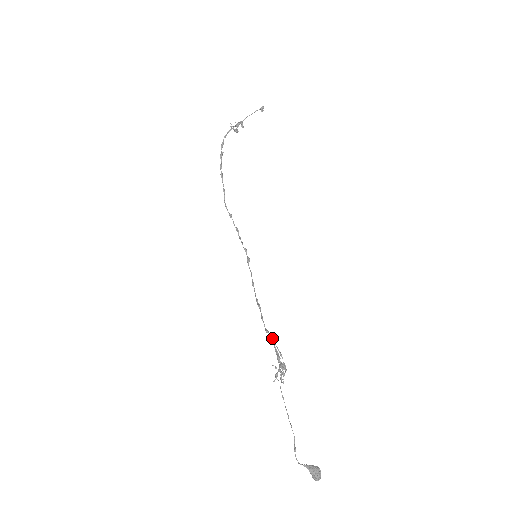
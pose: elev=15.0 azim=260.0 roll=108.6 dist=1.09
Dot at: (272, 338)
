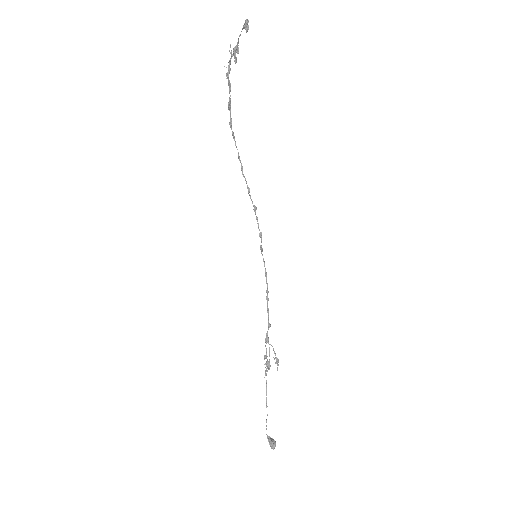
Dot at: (265, 338)
